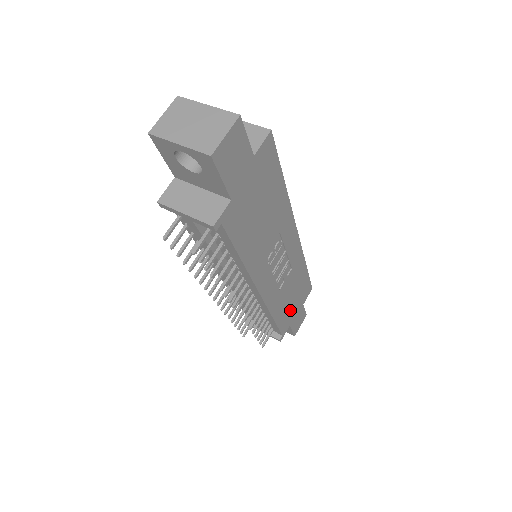
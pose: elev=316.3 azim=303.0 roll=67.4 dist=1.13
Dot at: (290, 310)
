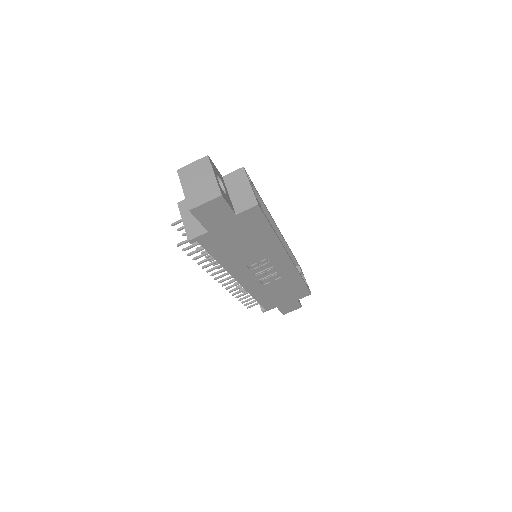
Dot at: (278, 299)
